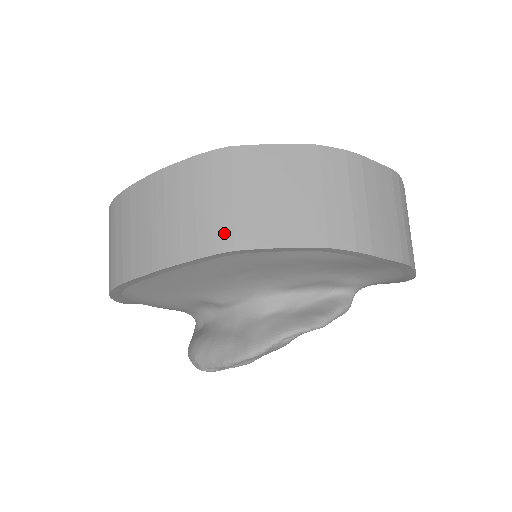
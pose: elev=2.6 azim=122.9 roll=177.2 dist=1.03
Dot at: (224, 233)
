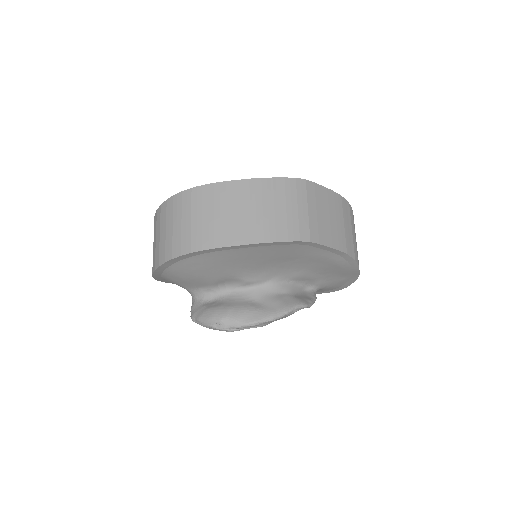
Dot at: (304, 230)
